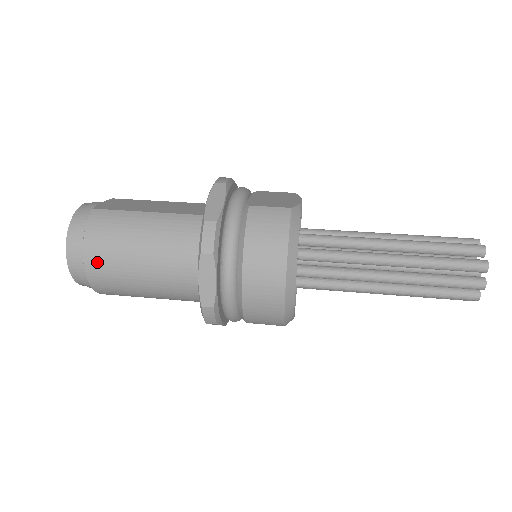
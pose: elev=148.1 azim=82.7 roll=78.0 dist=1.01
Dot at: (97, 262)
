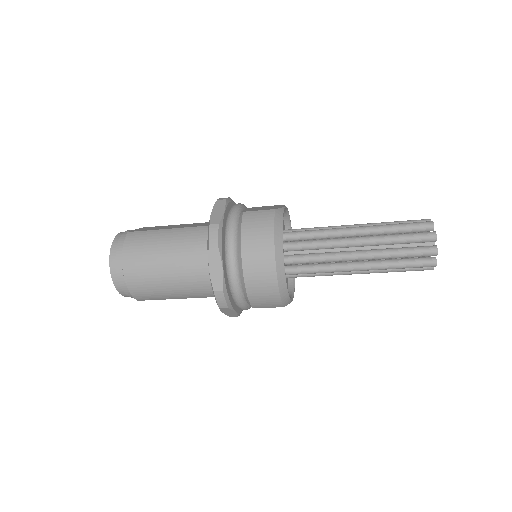
Dot at: (133, 270)
